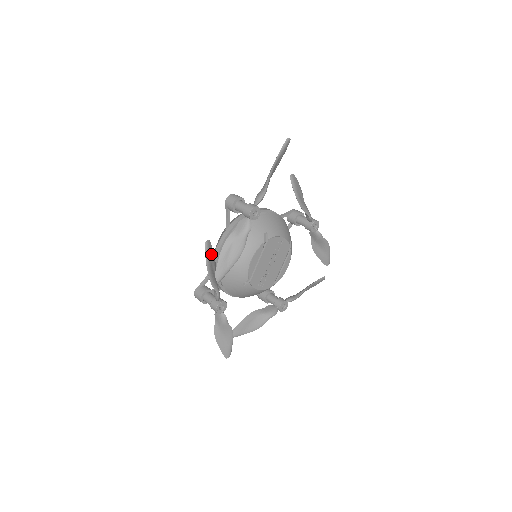
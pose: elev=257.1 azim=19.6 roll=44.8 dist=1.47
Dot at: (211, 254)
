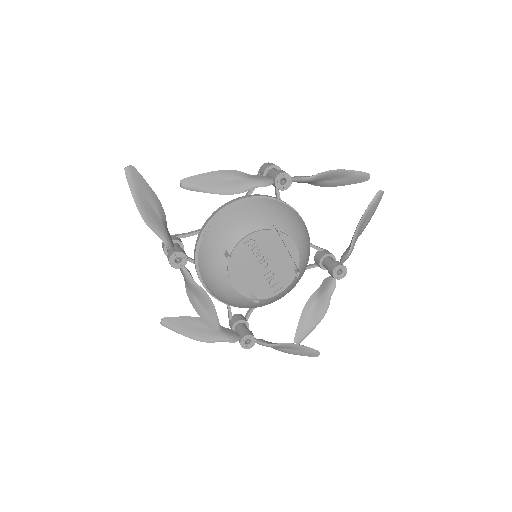
Dot at: (180, 323)
